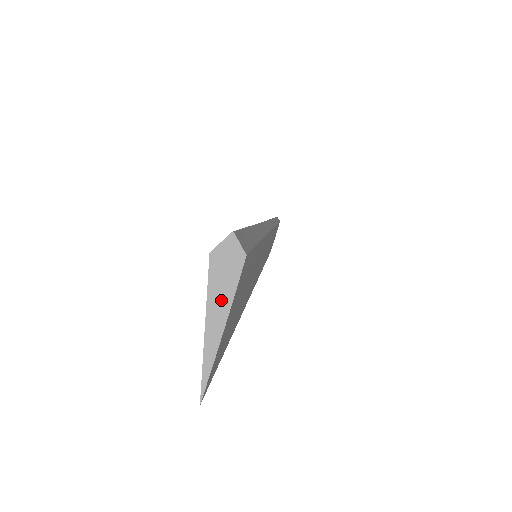
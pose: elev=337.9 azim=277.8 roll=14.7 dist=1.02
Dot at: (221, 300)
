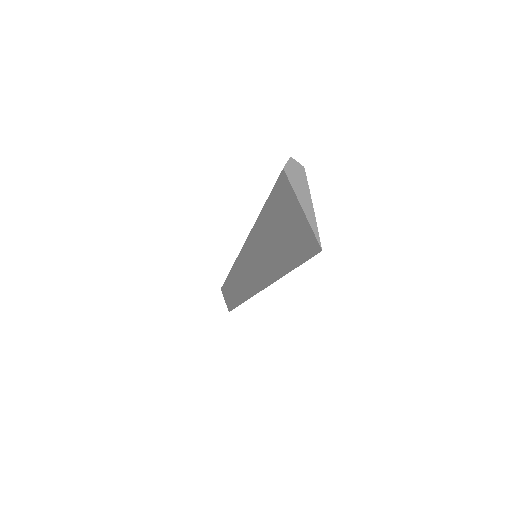
Dot at: (303, 191)
